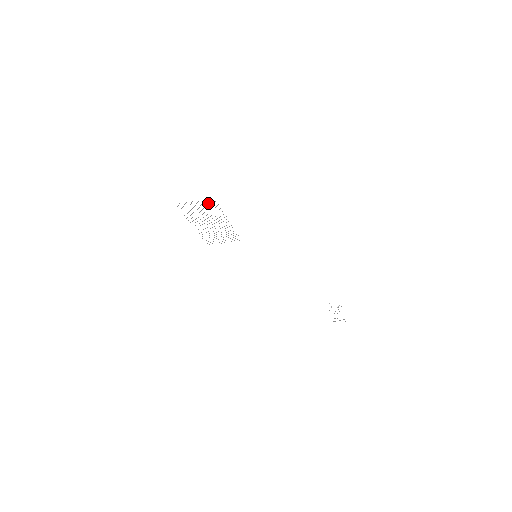
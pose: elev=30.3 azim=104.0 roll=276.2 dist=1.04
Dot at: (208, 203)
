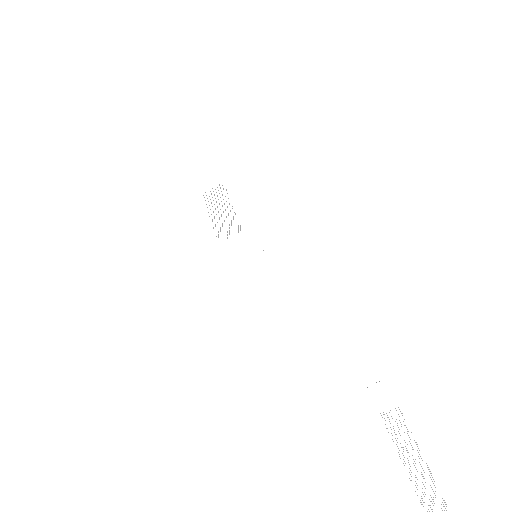
Dot at: occluded
